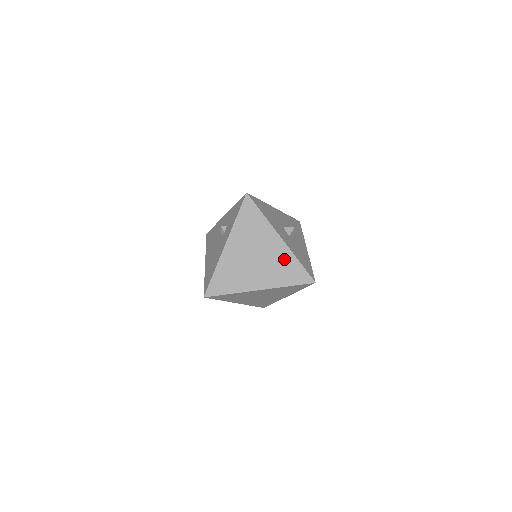
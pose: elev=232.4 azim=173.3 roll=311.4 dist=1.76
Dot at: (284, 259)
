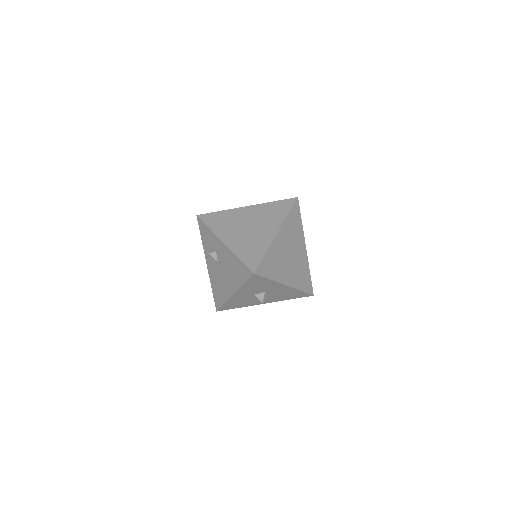
Dot at: (264, 210)
